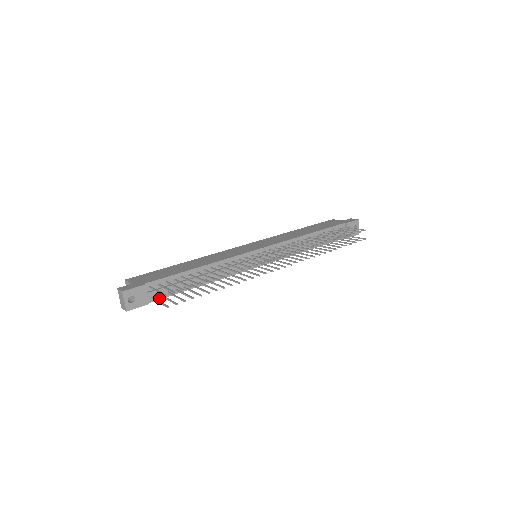
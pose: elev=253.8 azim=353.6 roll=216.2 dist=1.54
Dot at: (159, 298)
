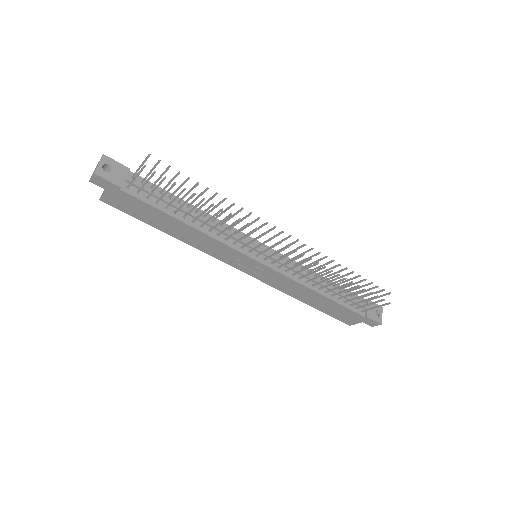
Dot at: (134, 195)
